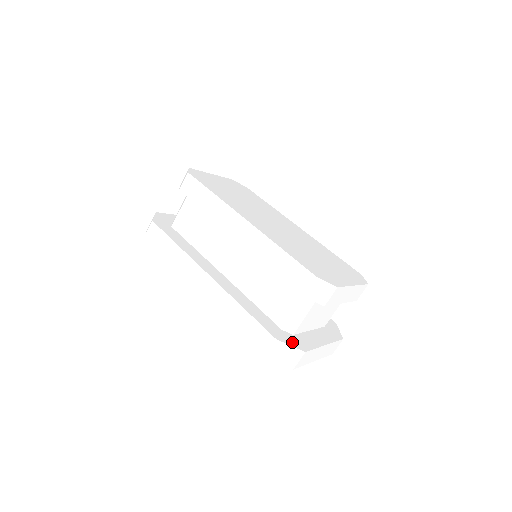
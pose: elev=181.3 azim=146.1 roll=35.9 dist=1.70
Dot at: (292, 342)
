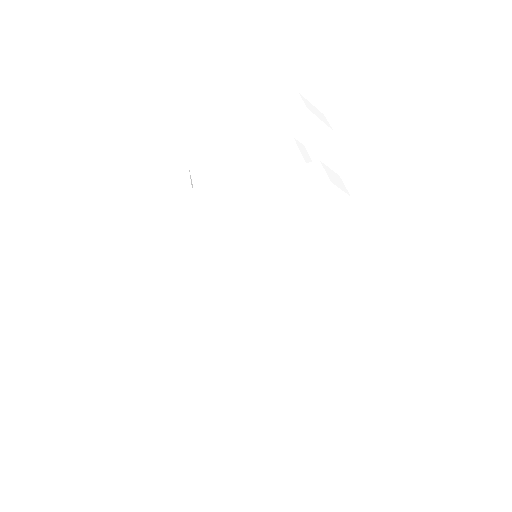
Dot at: occluded
